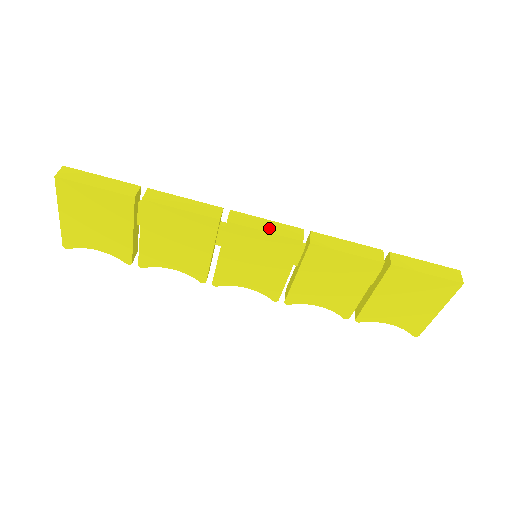
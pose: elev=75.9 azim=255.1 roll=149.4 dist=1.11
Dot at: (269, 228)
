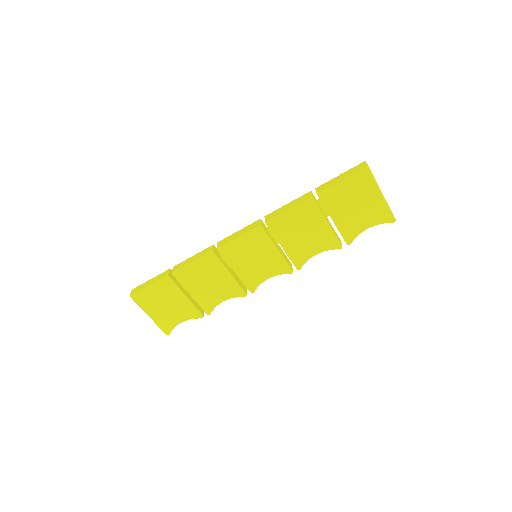
Dot at: (240, 234)
